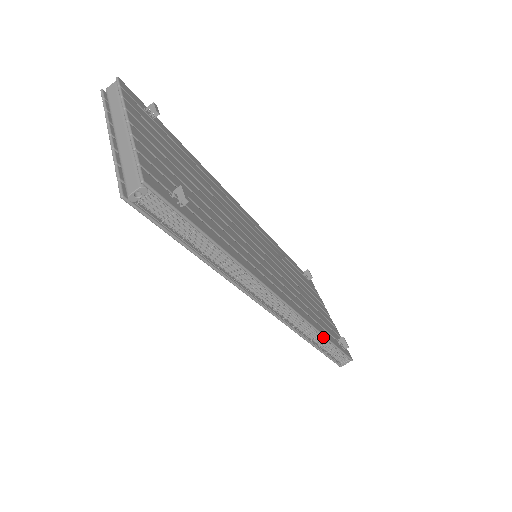
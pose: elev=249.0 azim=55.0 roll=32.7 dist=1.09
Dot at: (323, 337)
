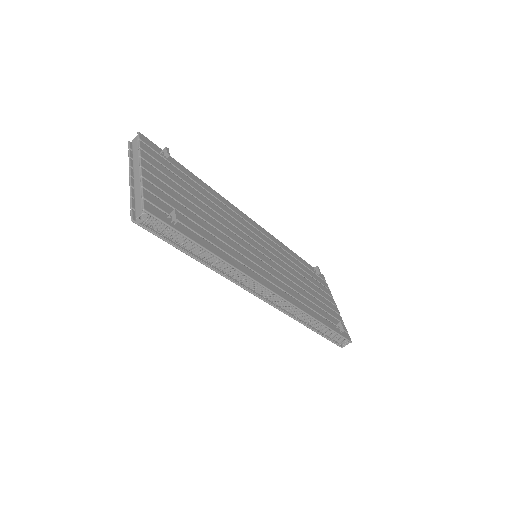
Dot at: (316, 321)
